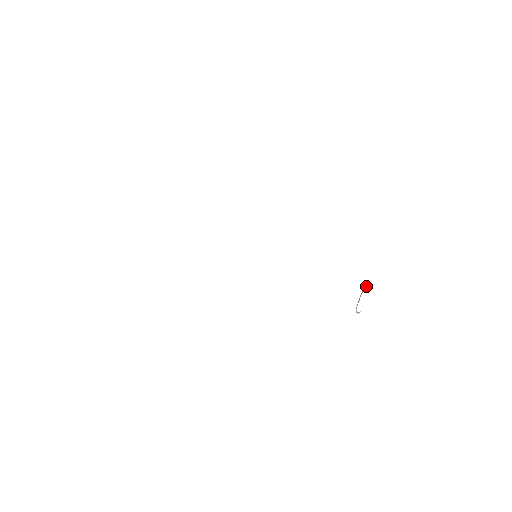
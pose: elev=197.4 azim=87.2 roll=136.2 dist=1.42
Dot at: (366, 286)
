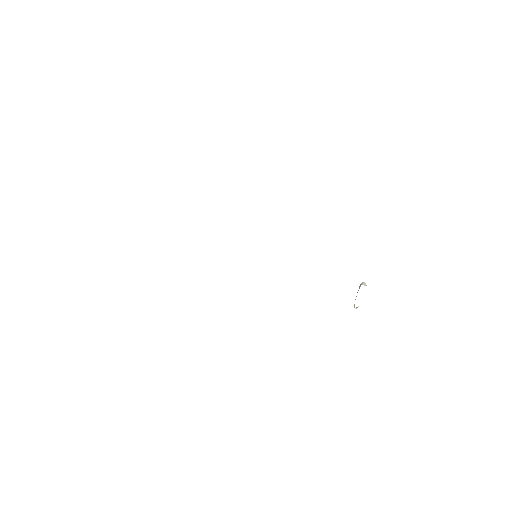
Dot at: (362, 284)
